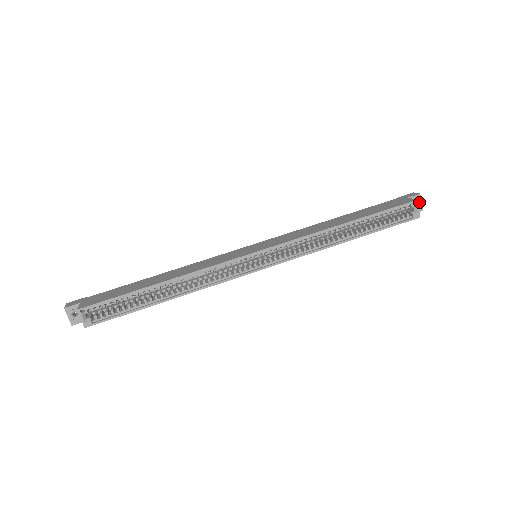
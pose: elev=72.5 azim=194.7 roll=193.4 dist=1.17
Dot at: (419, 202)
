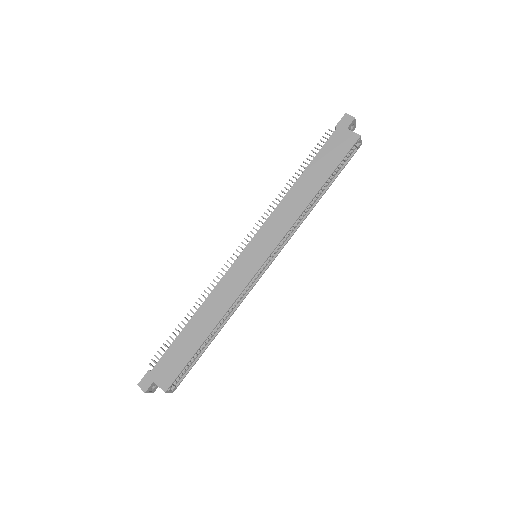
Dot at: (354, 124)
